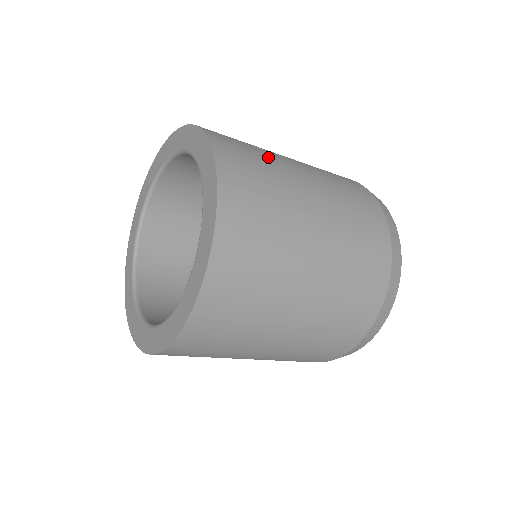
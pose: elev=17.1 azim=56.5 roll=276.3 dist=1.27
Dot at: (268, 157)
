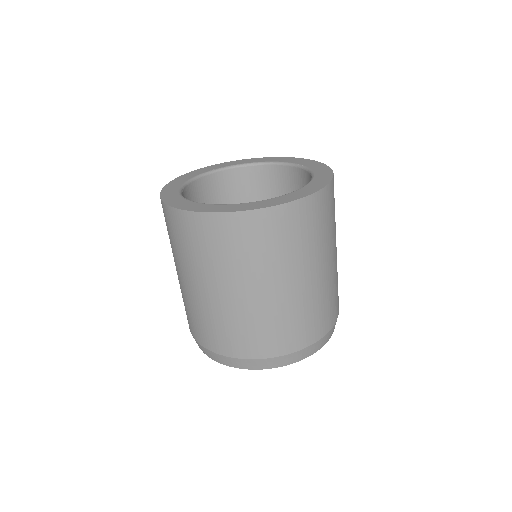
Dot at: occluded
